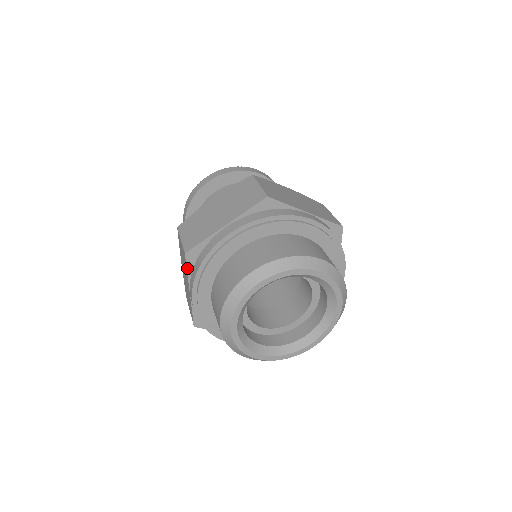
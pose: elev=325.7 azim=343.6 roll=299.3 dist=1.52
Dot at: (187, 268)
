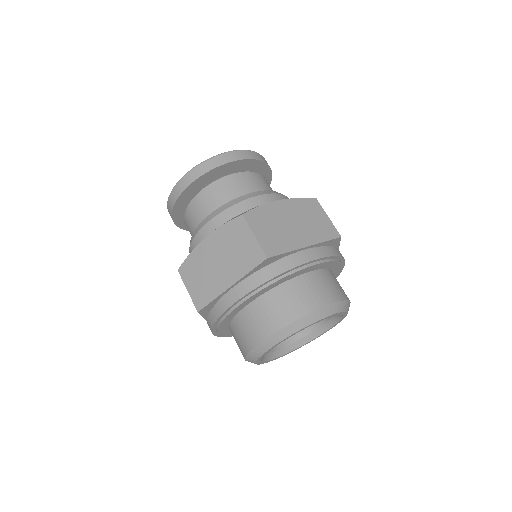
Dot at: (202, 316)
